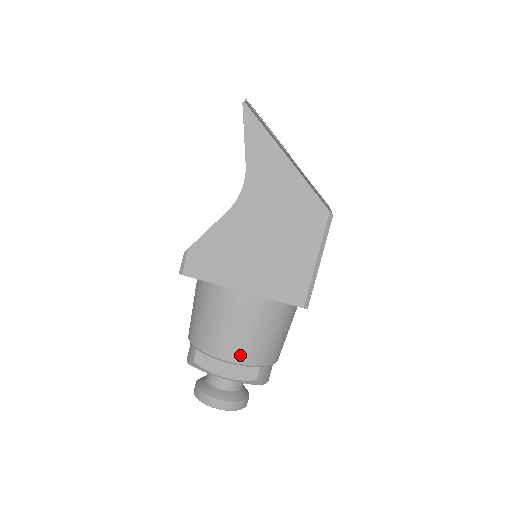
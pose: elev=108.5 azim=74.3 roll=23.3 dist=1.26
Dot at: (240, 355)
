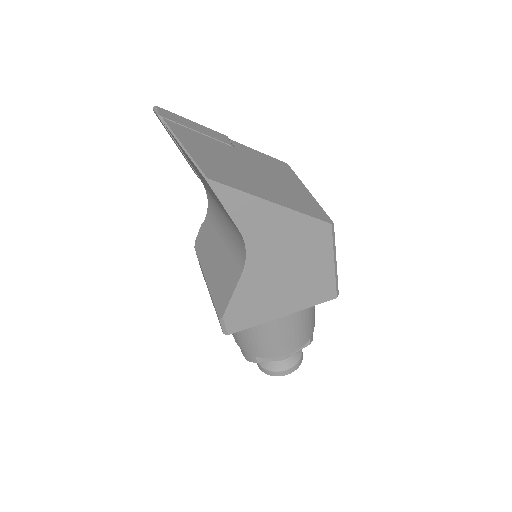
Dot at: (297, 345)
